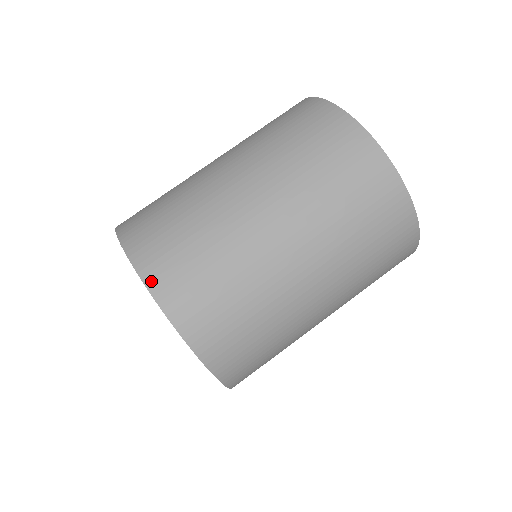
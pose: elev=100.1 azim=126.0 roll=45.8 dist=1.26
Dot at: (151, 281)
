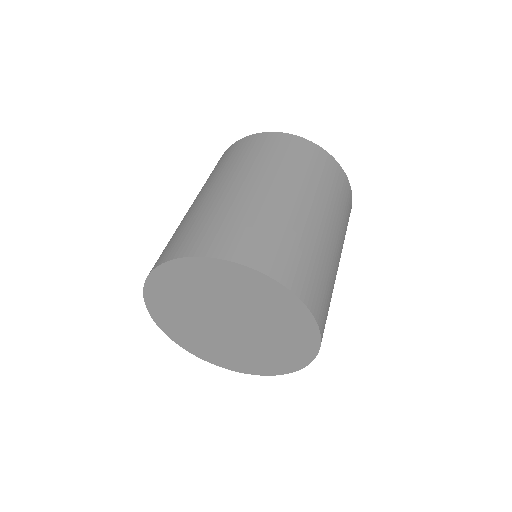
Dot at: (163, 260)
